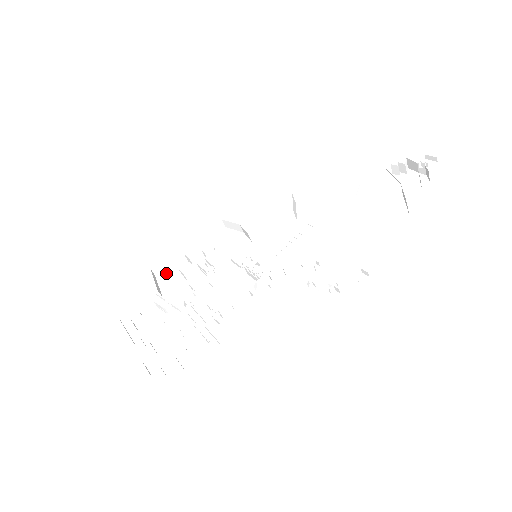
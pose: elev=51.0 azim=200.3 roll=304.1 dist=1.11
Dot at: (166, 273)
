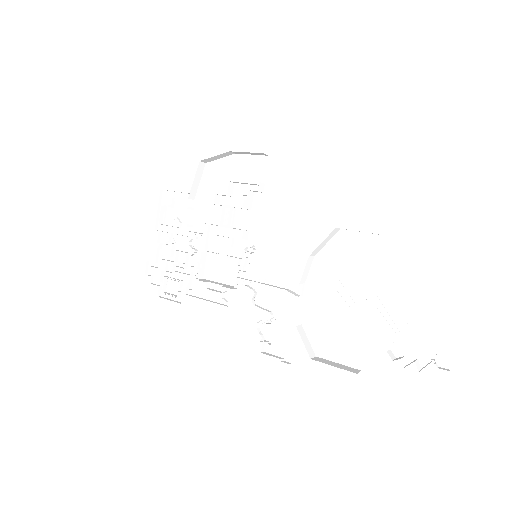
Dot at: (212, 172)
